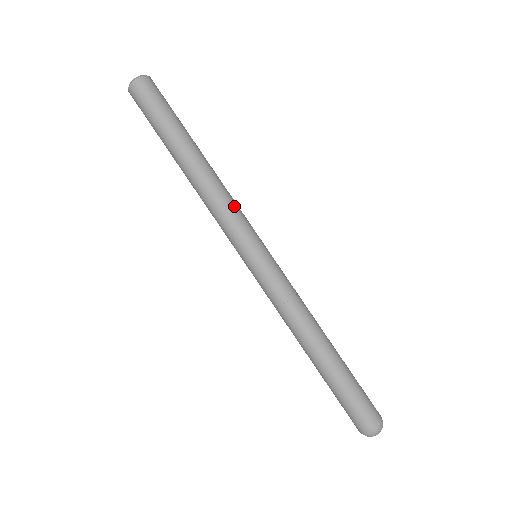
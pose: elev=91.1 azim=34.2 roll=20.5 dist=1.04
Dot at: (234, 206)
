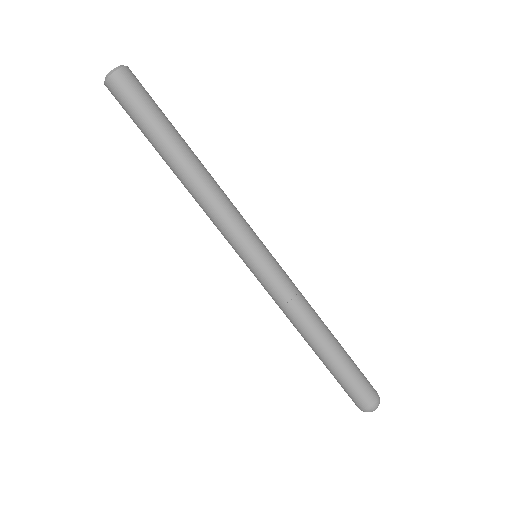
Dot at: (233, 207)
